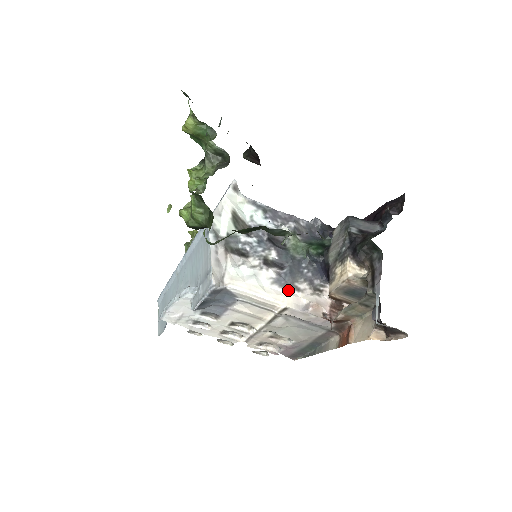
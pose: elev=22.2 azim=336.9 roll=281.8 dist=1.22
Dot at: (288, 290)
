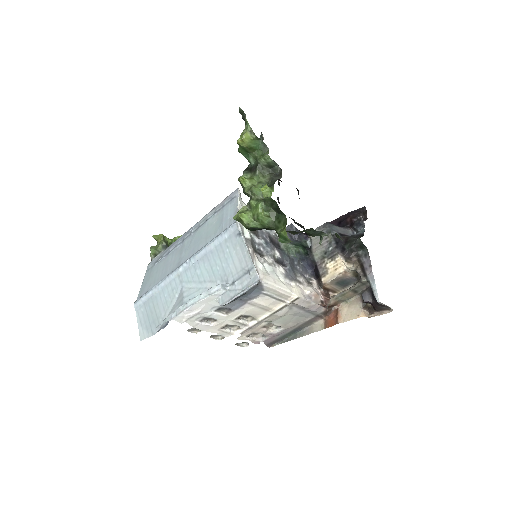
Dot at: (295, 283)
